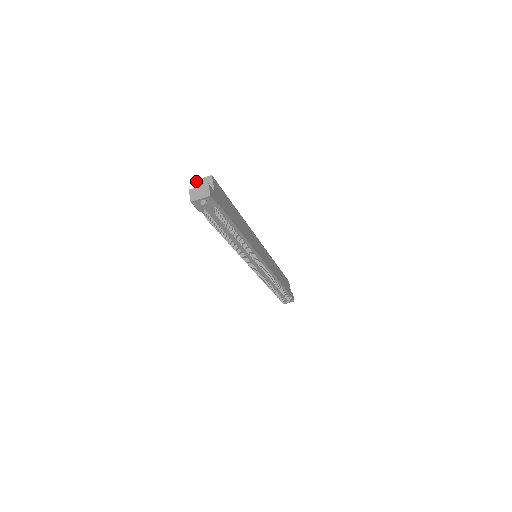
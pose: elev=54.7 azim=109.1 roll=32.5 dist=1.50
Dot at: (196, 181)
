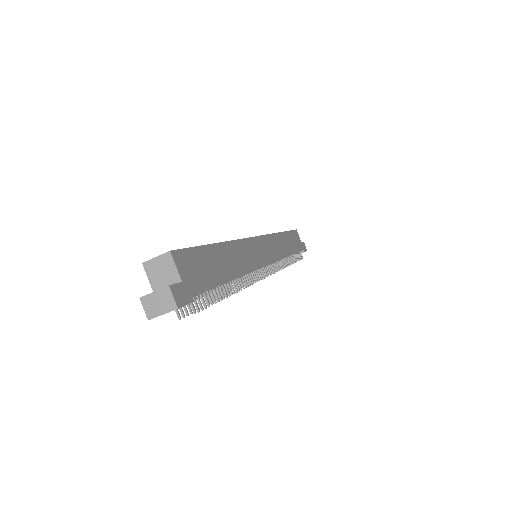
Dot at: (147, 263)
